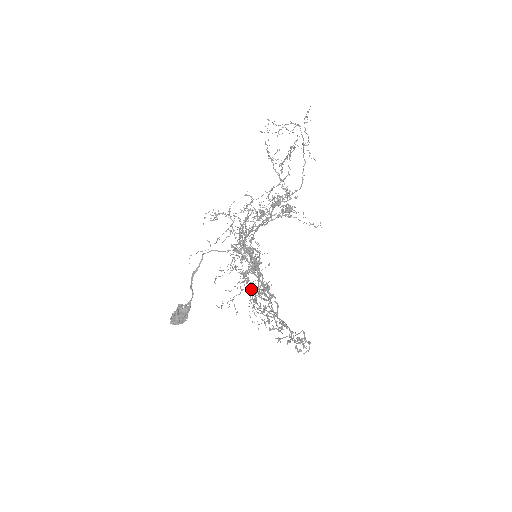
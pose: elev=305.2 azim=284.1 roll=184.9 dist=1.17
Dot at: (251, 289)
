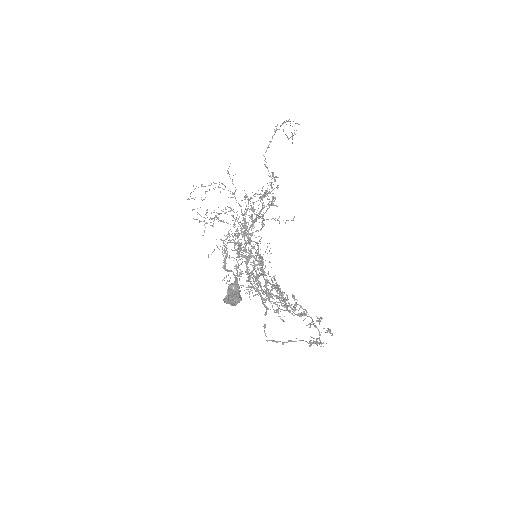
Dot at: (265, 285)
